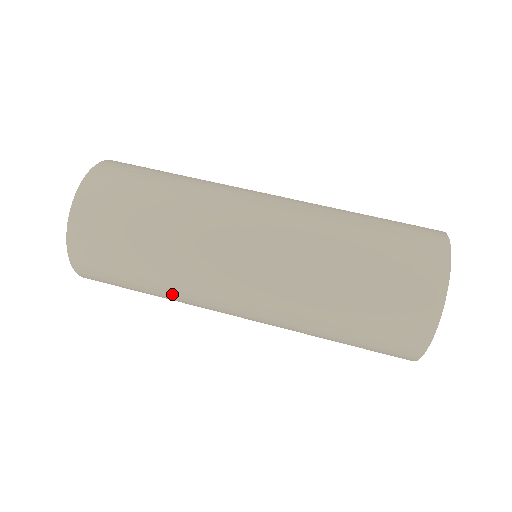
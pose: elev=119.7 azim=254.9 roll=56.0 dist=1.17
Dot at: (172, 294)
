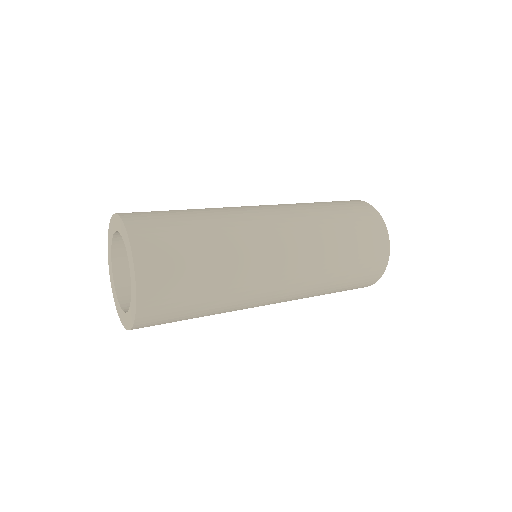
Dot at: (225, 234)
